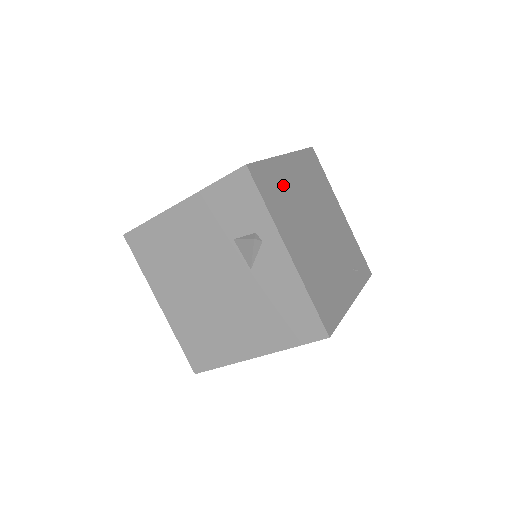
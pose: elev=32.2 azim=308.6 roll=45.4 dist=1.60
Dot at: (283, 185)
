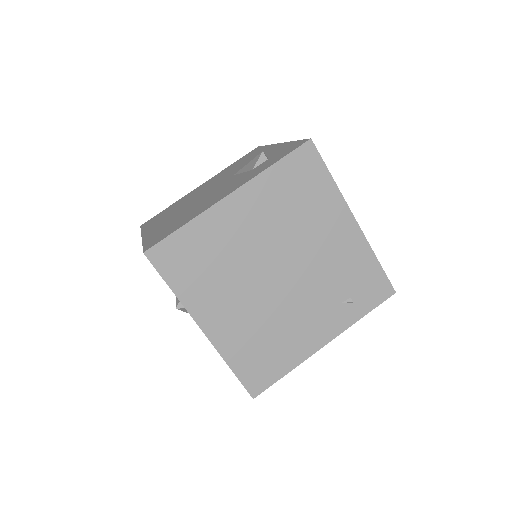
Dot at: (213, 246)
